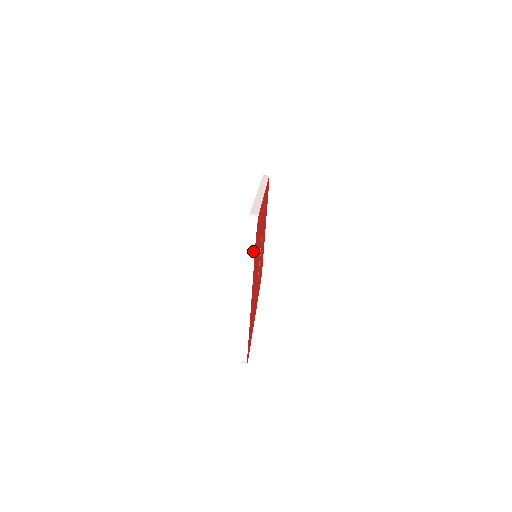
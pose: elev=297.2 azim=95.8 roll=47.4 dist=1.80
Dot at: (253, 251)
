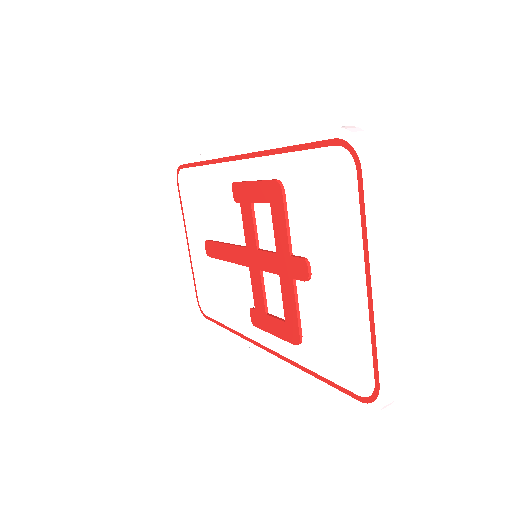
Dot at: (381, 181)
